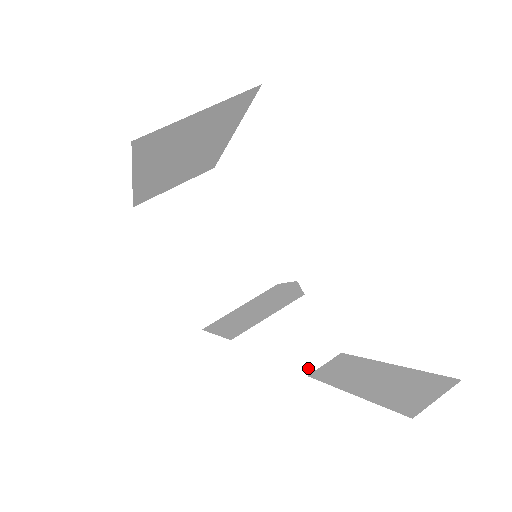
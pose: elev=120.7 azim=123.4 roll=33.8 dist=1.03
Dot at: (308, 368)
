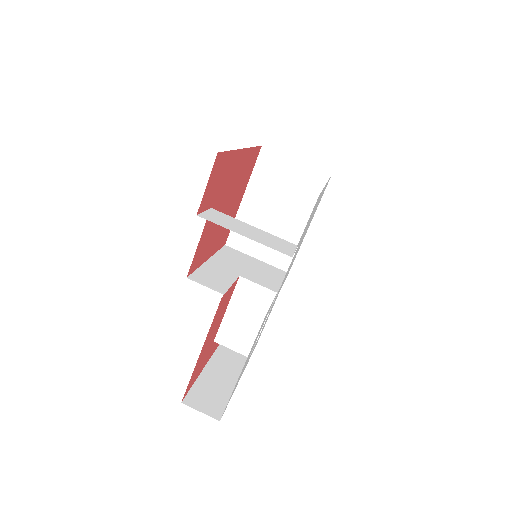
Dot at: occluded
